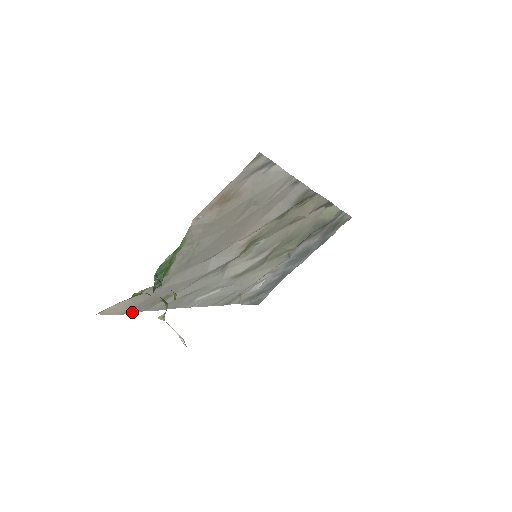
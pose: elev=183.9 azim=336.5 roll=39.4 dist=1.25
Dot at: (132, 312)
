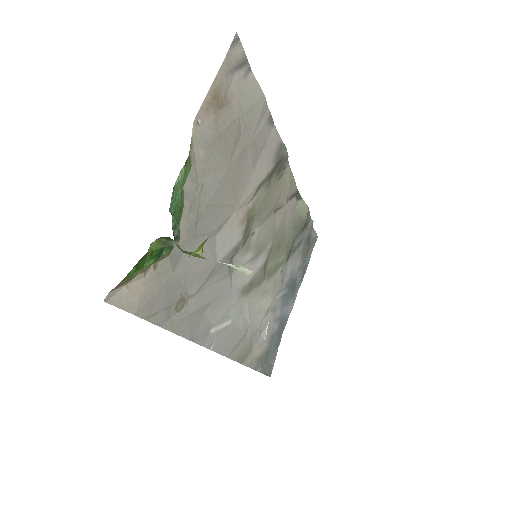
Dot at: (147, 318)
